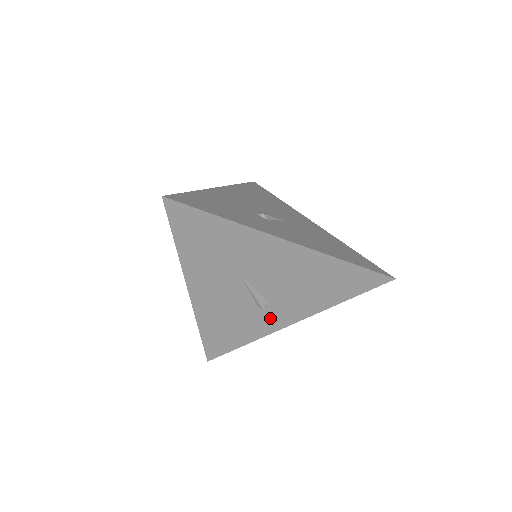
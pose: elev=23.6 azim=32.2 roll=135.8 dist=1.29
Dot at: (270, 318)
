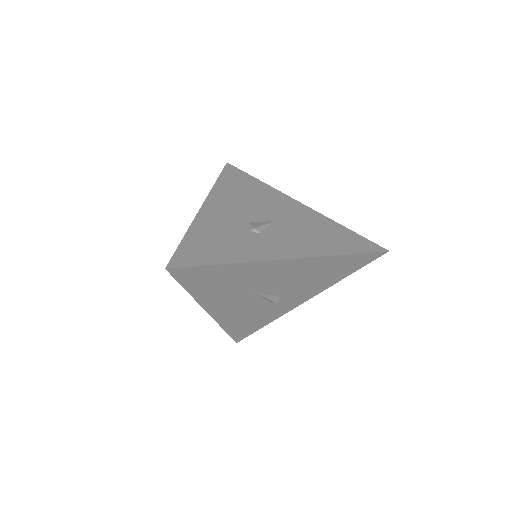
Dot at: (284, 305)
